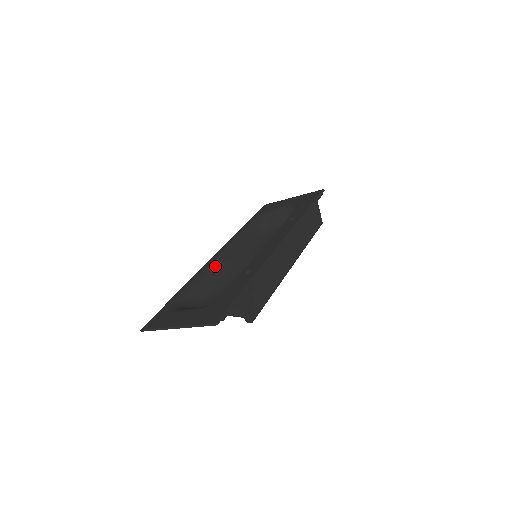
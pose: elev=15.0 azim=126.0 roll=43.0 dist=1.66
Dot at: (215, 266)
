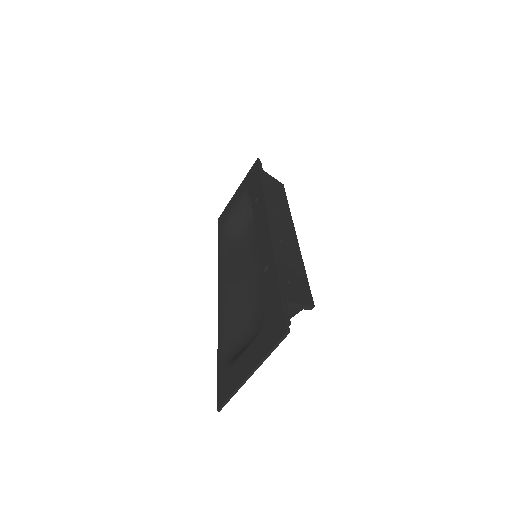
Dot at: (228, 298)
